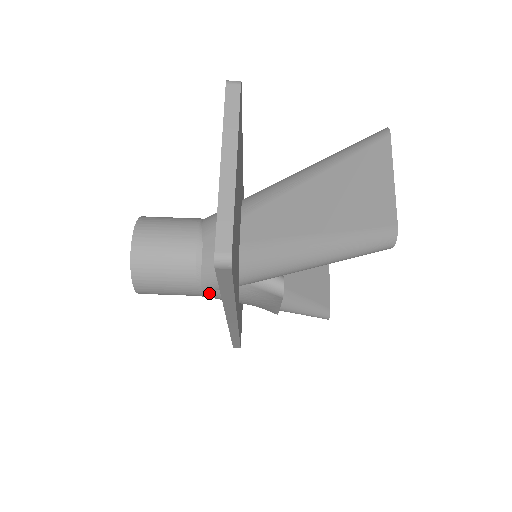
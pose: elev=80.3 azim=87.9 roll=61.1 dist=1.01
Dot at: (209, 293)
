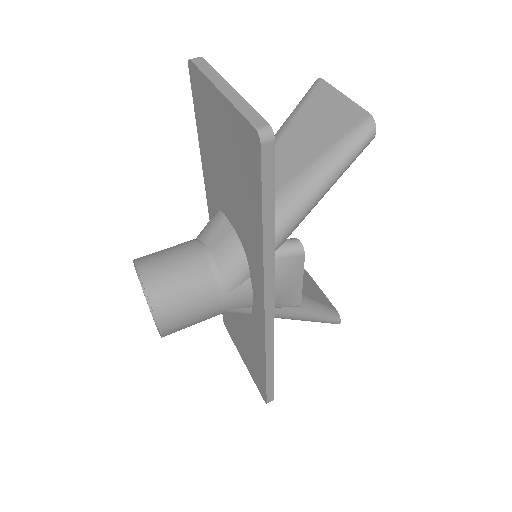
Dot at: (233, 295)
